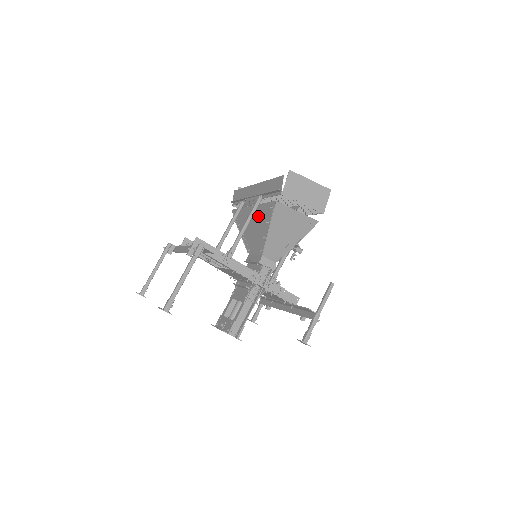
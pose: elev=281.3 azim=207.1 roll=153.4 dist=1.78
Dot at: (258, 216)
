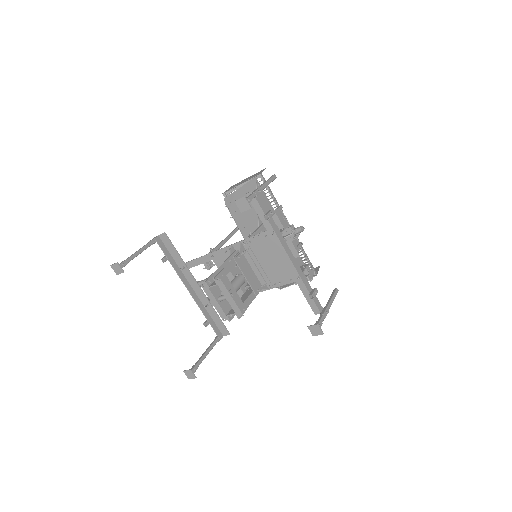
Dot at: occluded
